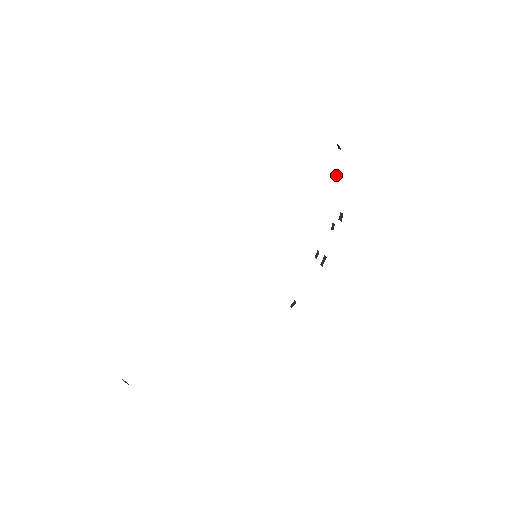
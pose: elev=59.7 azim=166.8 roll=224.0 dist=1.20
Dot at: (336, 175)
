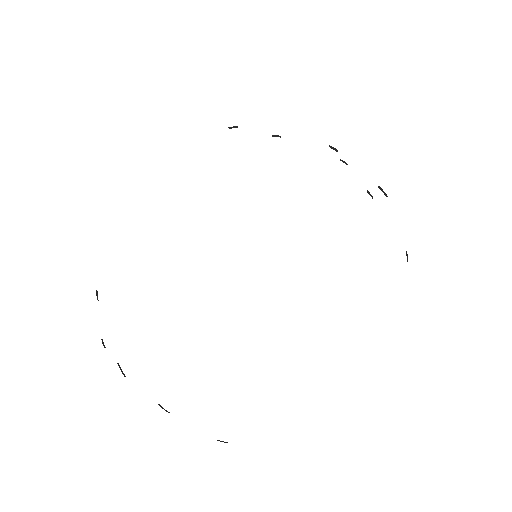
Dot at: occluded
